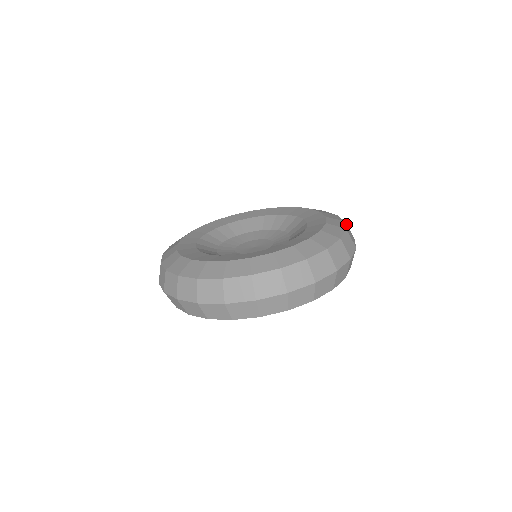
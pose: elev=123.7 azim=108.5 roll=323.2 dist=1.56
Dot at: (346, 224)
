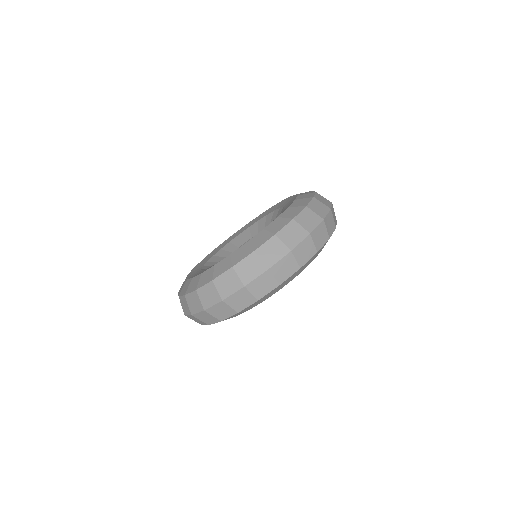
Dot at: (318, 194)
